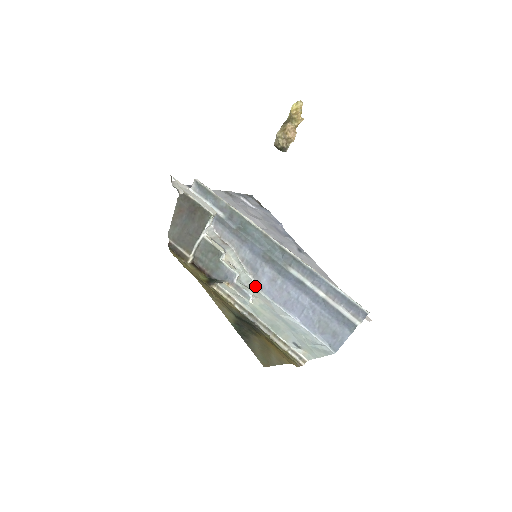
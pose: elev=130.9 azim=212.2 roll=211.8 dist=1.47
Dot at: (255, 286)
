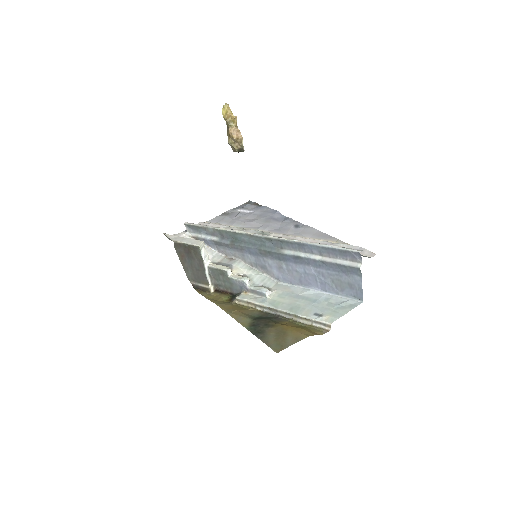
Dot at: (272, 280)
